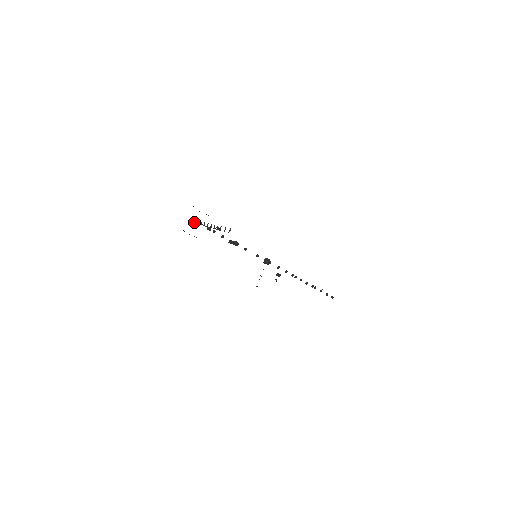
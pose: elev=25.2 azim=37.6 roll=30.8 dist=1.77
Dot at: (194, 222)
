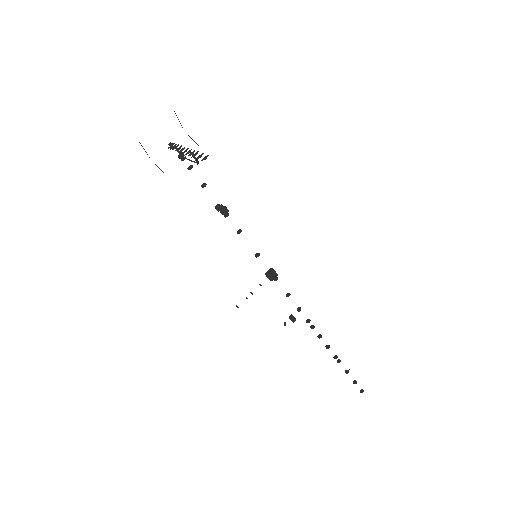
Dot at: occluded
